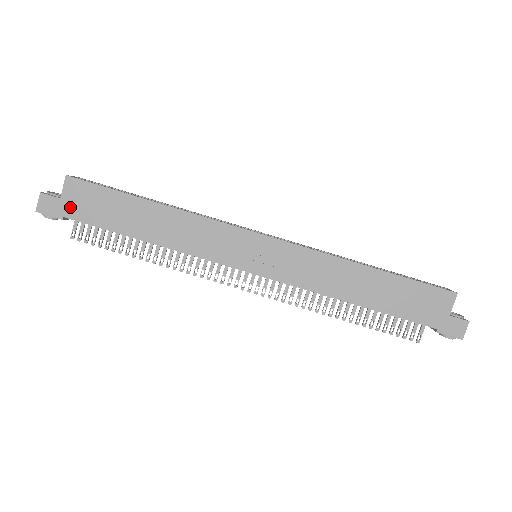
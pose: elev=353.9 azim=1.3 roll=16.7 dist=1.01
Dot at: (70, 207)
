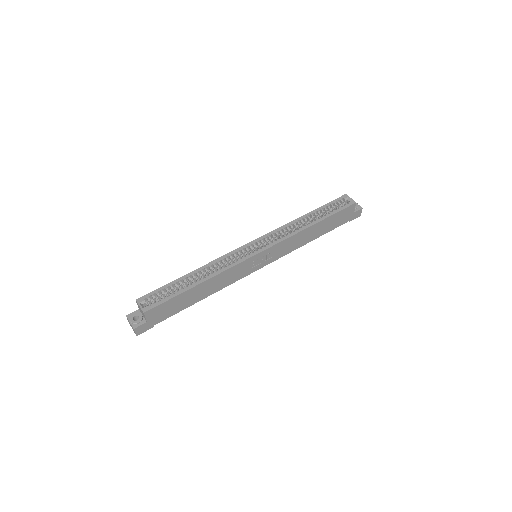
Dot at: (155, 320)
